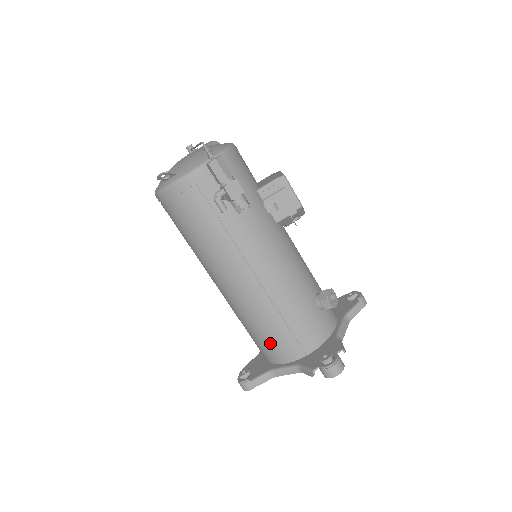
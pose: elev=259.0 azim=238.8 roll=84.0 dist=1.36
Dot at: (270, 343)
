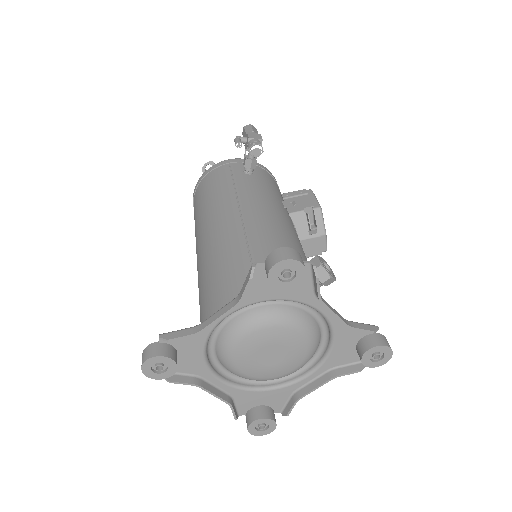
Dot at: (218, 288)
